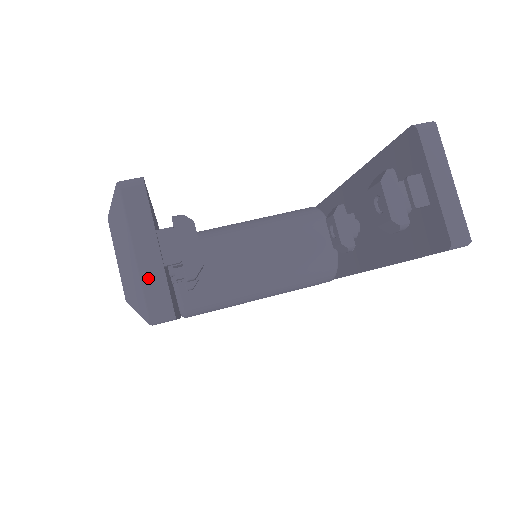
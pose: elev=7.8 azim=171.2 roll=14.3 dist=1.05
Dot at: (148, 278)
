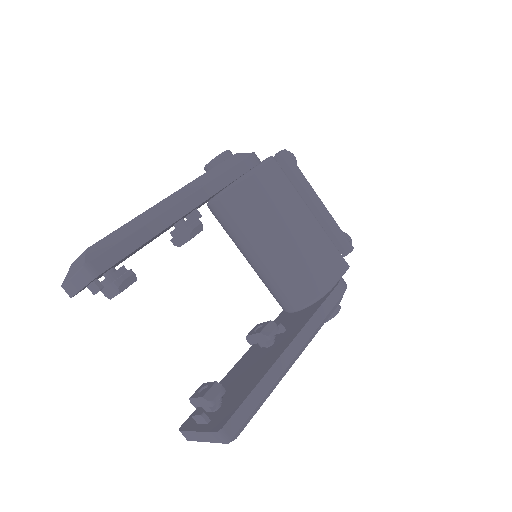
Dot at: (70, 285)
